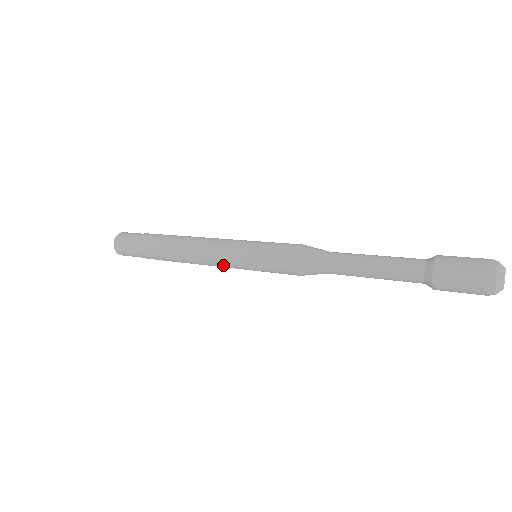
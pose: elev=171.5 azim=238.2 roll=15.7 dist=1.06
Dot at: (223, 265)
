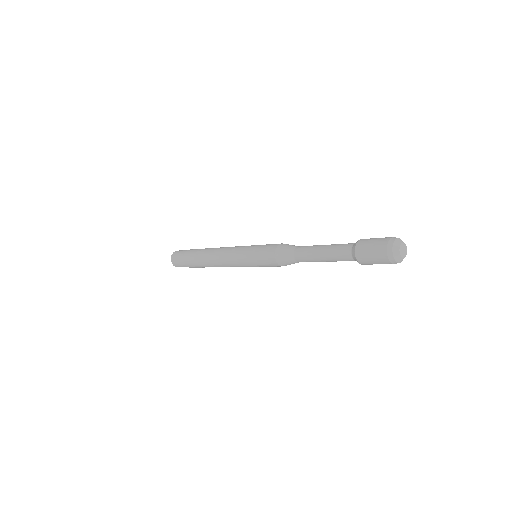
Dot at: occluded
